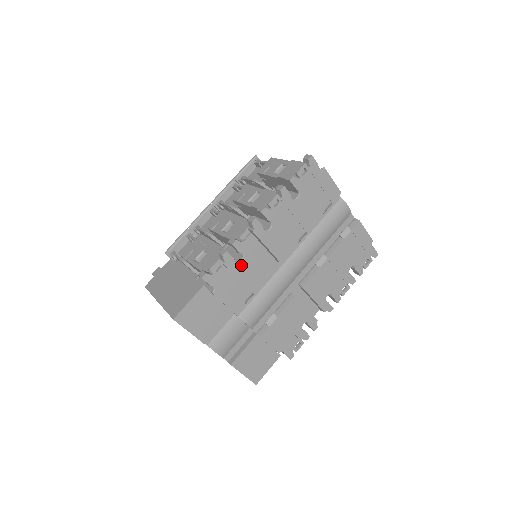
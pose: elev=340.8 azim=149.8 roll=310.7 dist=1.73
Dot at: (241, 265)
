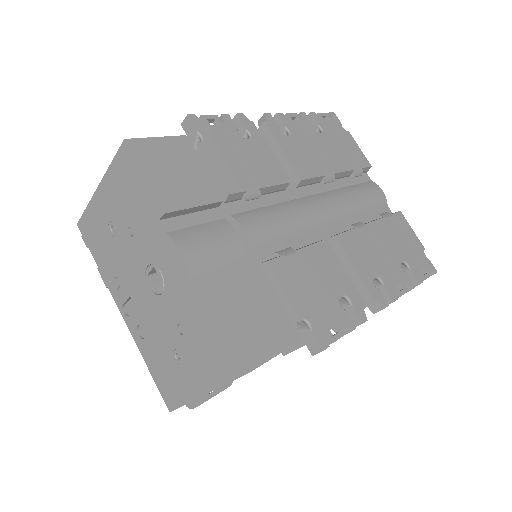
Dot at: (246, 143)
